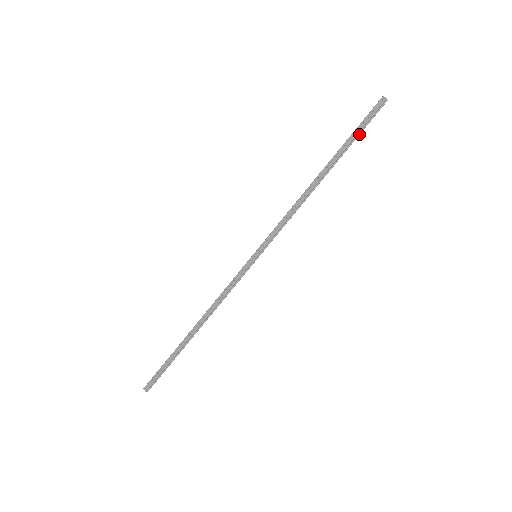
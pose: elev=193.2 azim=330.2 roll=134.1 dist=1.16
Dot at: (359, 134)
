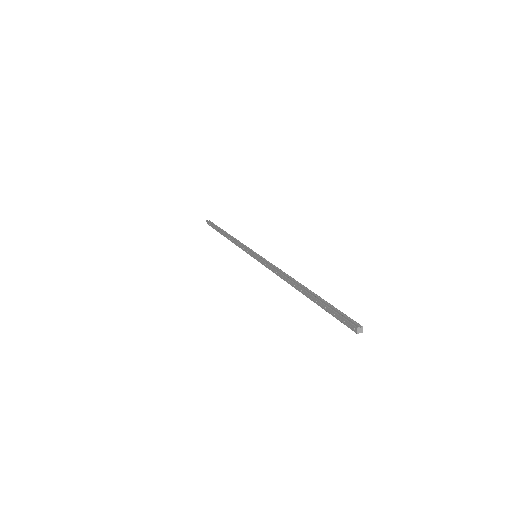
Dot at: (331, 311)
